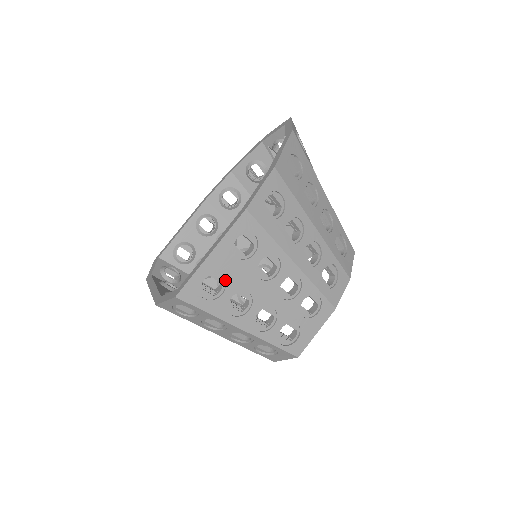
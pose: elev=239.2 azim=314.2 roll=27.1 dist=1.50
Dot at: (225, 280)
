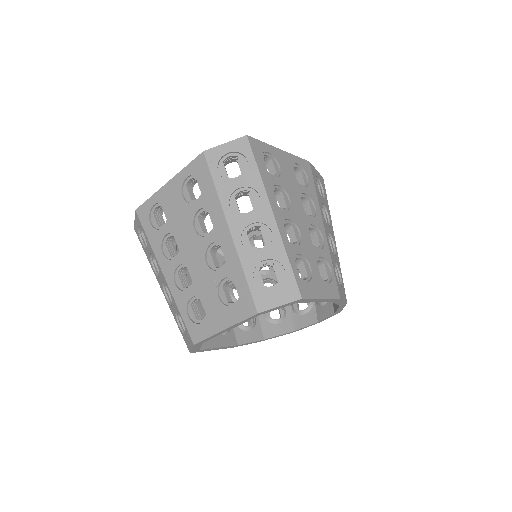
Dot at: (280, 173)
